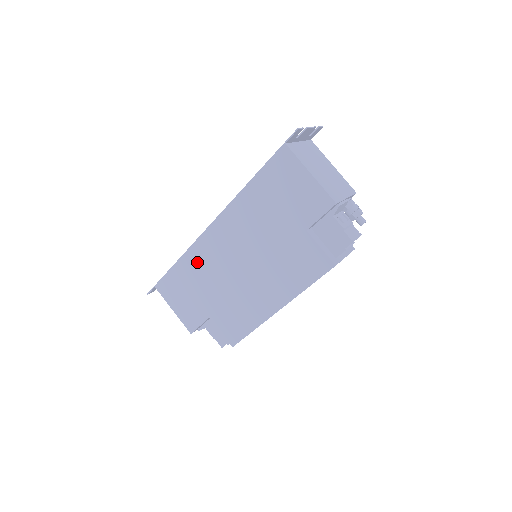
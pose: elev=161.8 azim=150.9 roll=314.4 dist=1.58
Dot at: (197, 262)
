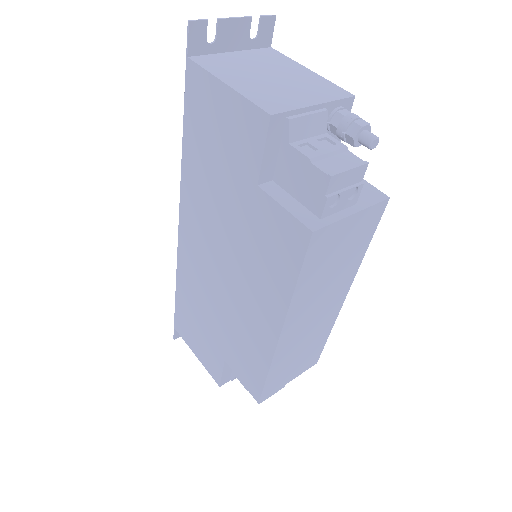
Dot at: (188, 284)
